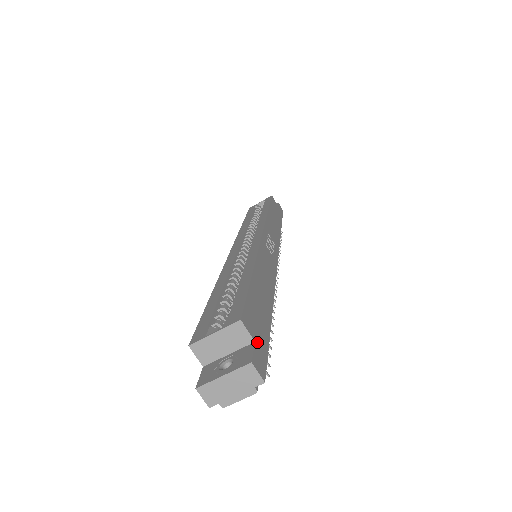
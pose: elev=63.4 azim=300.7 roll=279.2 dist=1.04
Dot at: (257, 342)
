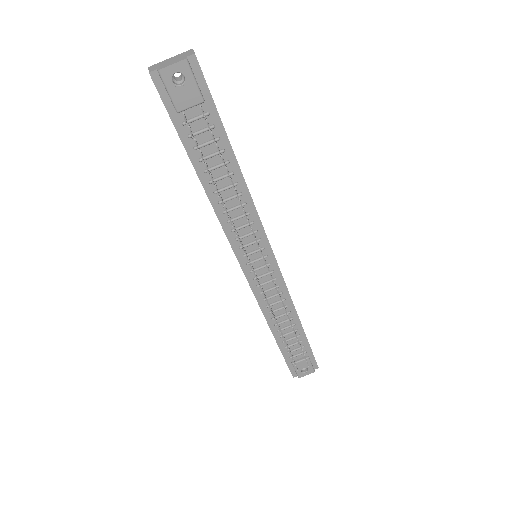
Dot at: occluded
